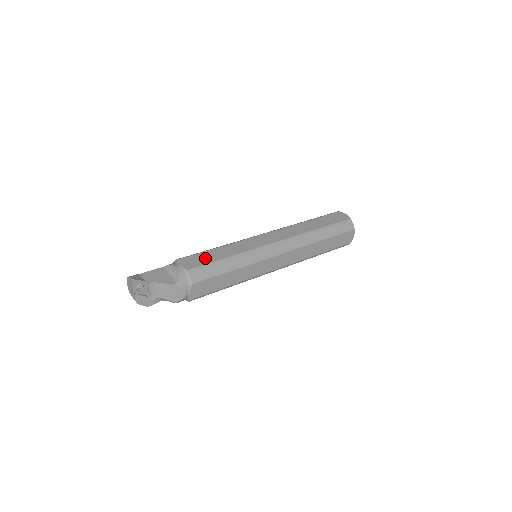
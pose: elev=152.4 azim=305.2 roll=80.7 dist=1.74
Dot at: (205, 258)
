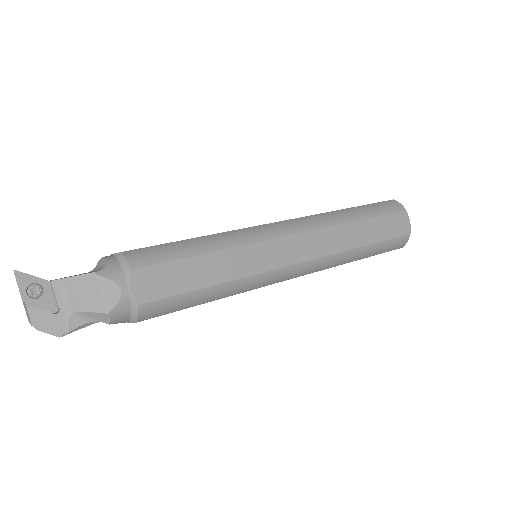
Dot at: occluded
